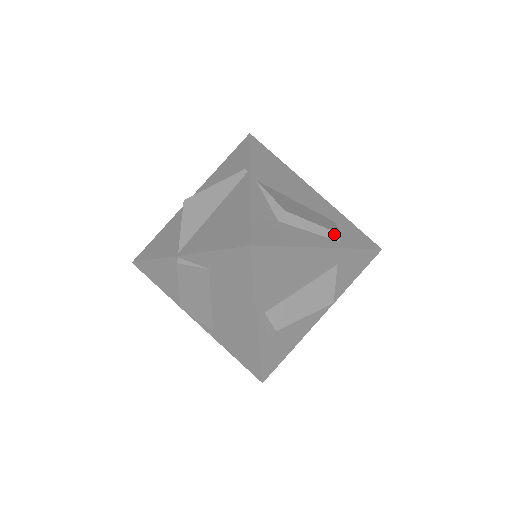
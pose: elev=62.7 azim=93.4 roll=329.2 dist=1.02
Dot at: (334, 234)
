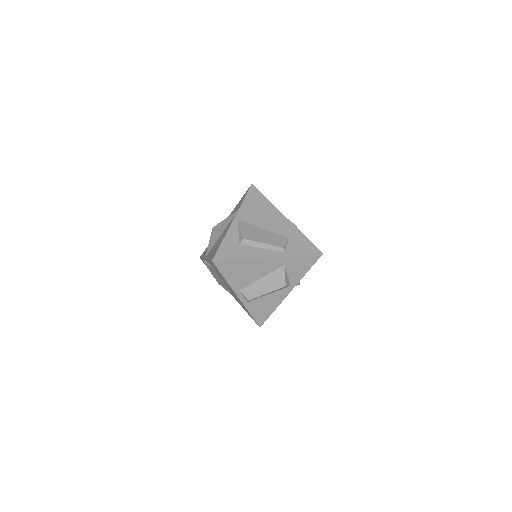
Dot at: (279, 248)
